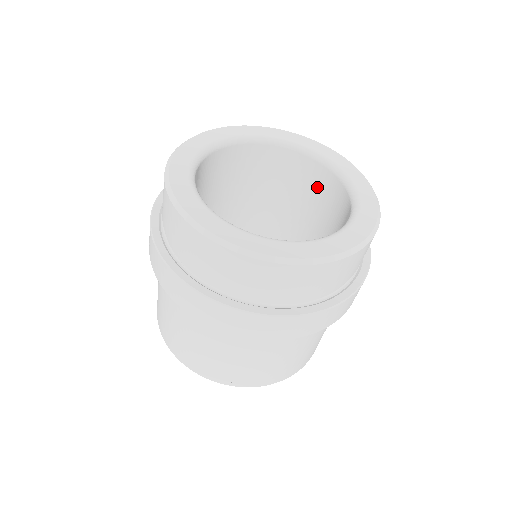
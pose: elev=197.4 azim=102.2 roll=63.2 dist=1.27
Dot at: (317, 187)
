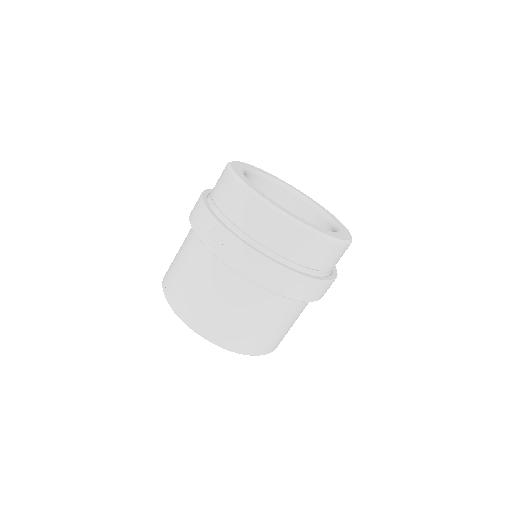
Dot at: occluded
